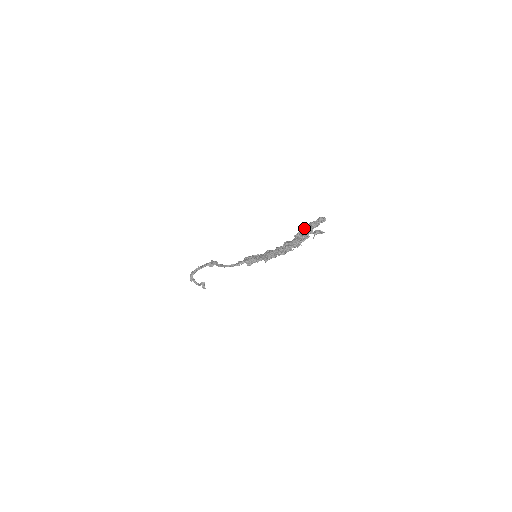
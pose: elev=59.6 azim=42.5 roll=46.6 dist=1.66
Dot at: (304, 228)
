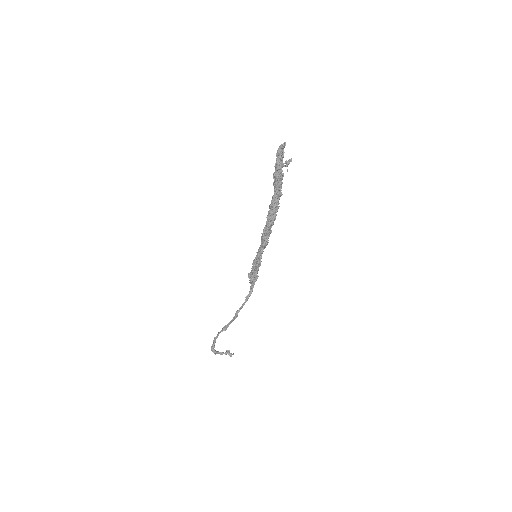
Dot at: (275, 167)
